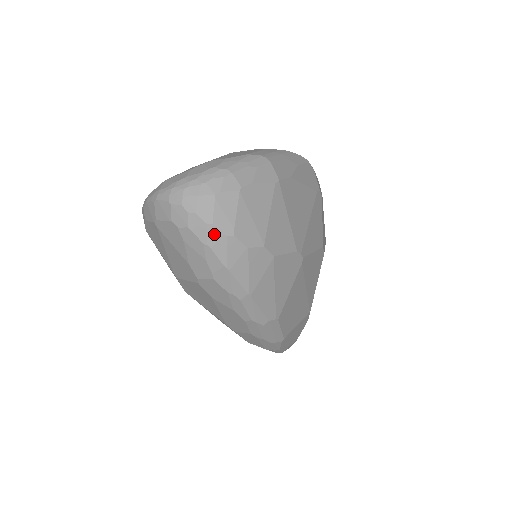
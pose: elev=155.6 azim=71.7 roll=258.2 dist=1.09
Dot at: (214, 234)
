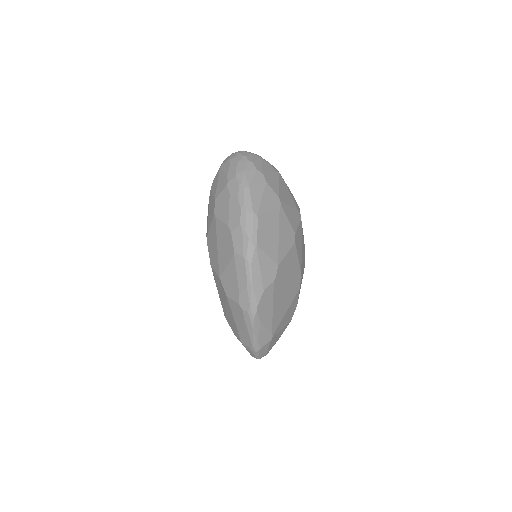
Dot at: (244, 159)
